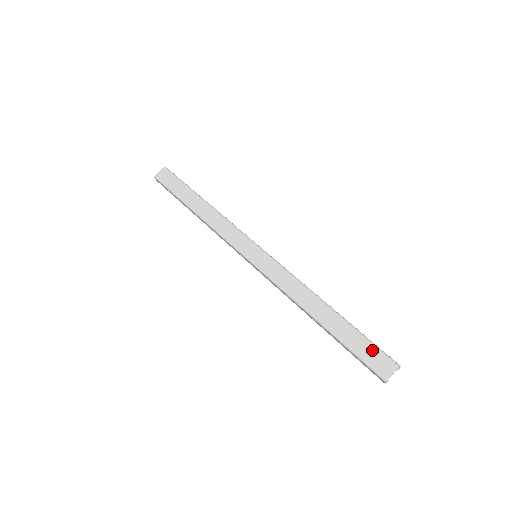
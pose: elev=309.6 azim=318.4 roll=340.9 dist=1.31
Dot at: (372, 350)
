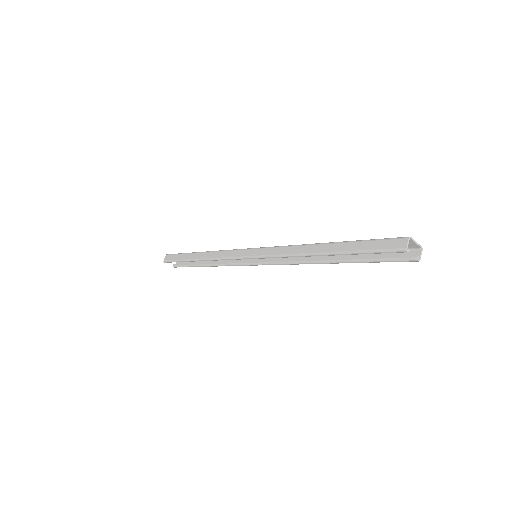
Dot at: occluded
